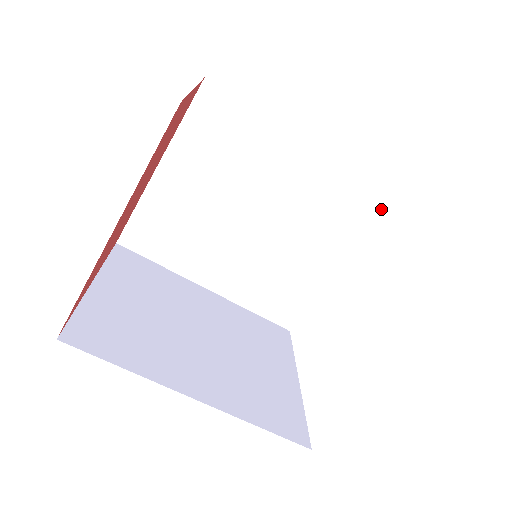
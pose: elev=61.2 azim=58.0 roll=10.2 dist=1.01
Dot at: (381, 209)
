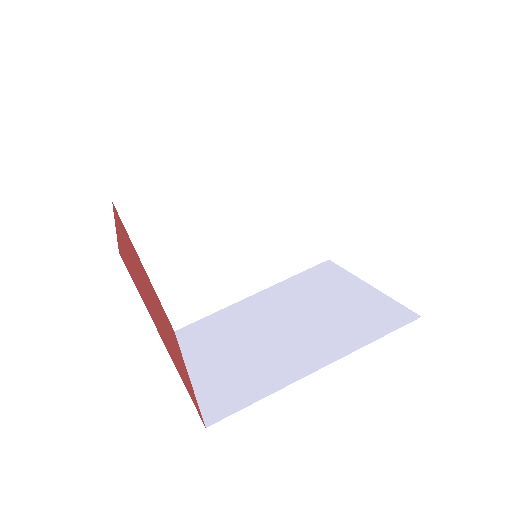
Dot at: (333, 264)
